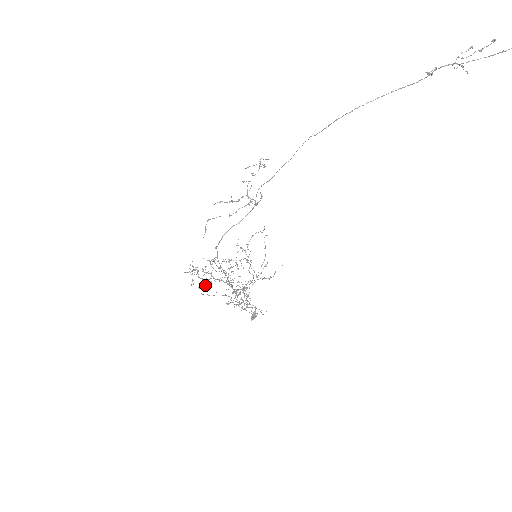
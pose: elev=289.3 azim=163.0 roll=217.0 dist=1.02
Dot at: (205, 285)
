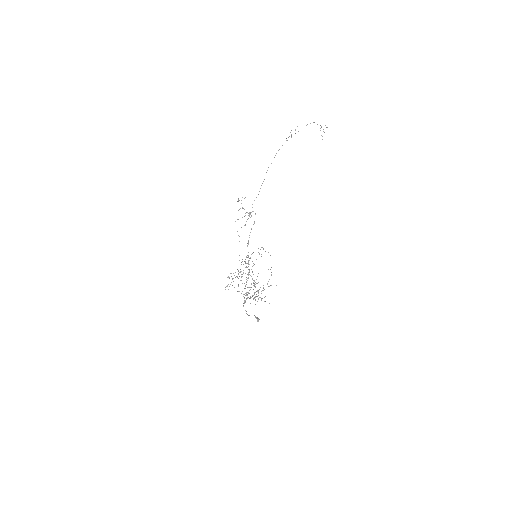
Dot at: occluded
